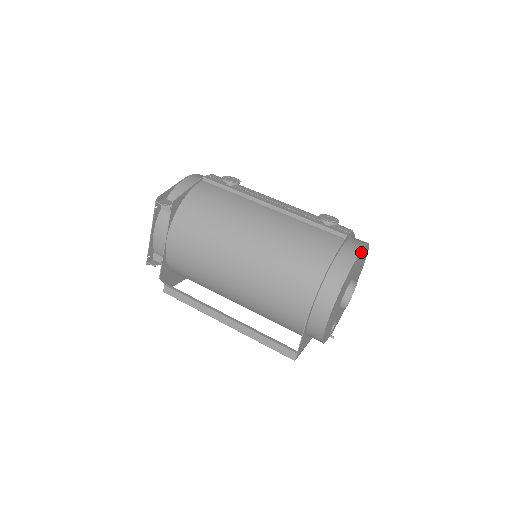
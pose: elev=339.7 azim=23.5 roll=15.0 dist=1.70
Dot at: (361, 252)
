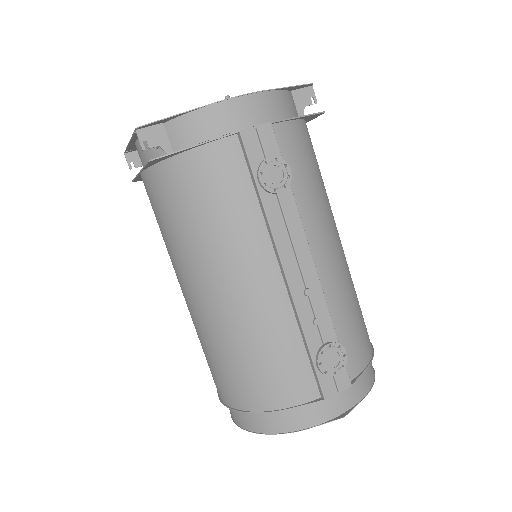
Dot at: (327, 417)
